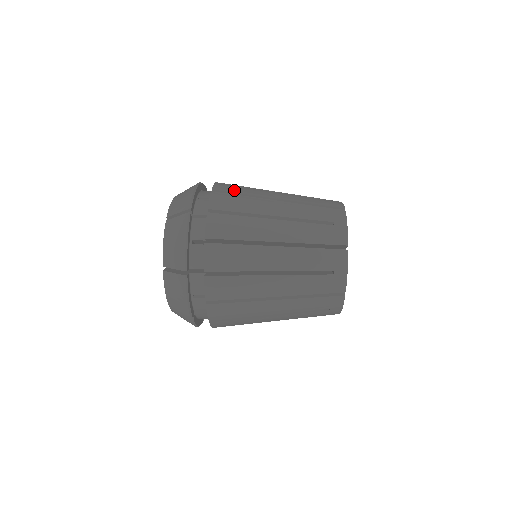
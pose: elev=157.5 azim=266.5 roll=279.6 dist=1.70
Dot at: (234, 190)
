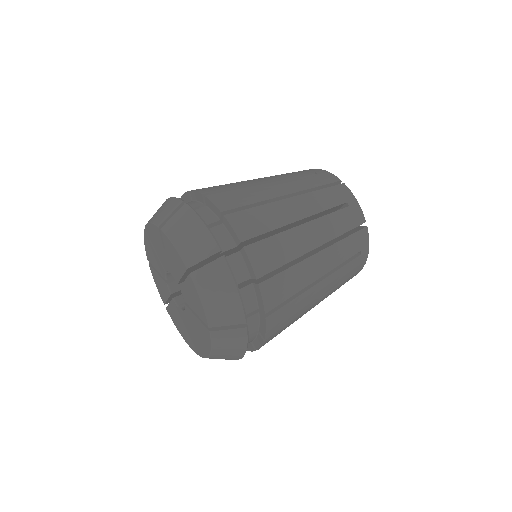
Dot at: (276, 262)
